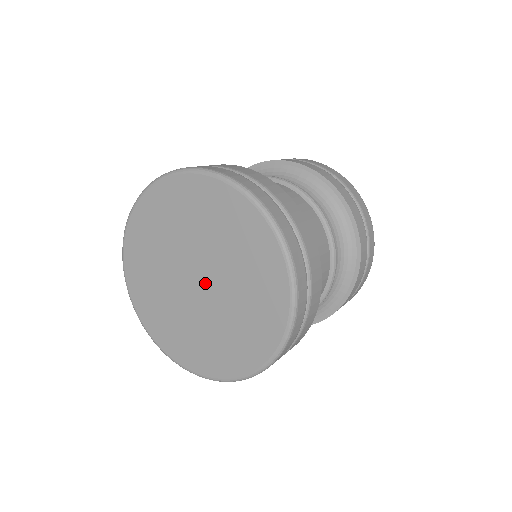
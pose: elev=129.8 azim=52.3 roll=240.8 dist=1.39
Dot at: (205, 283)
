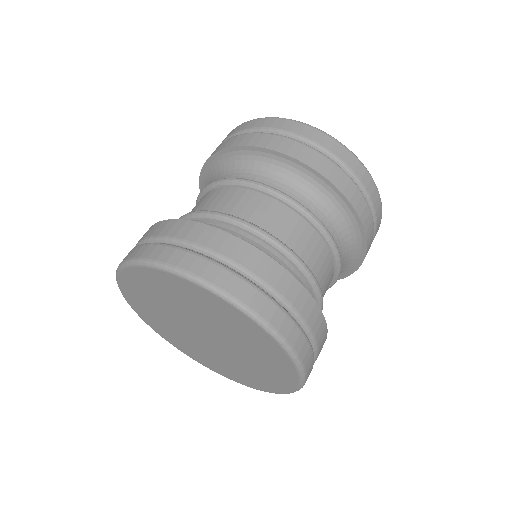
Dot at: (214, 340)
